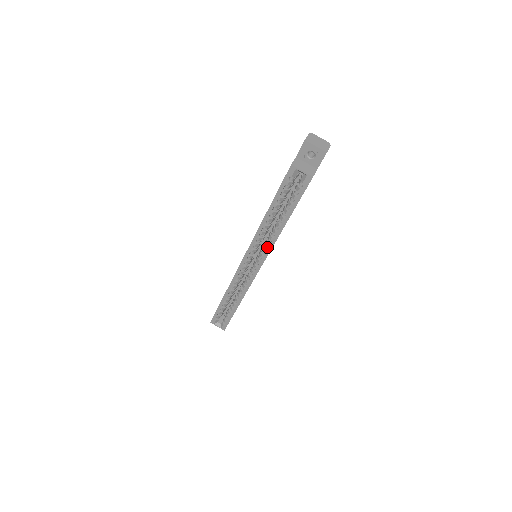
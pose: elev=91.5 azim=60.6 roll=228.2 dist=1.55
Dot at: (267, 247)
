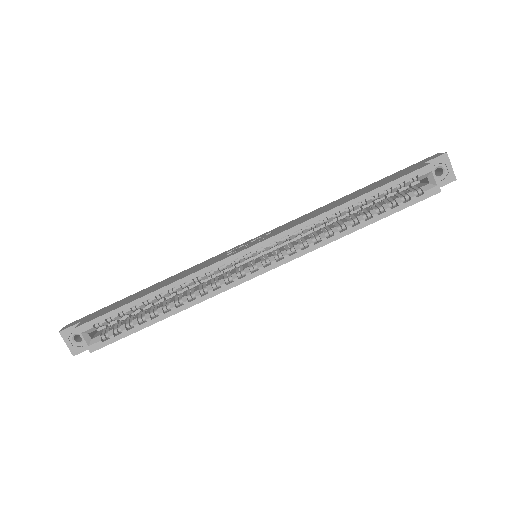
Dot at: (302, 247)
